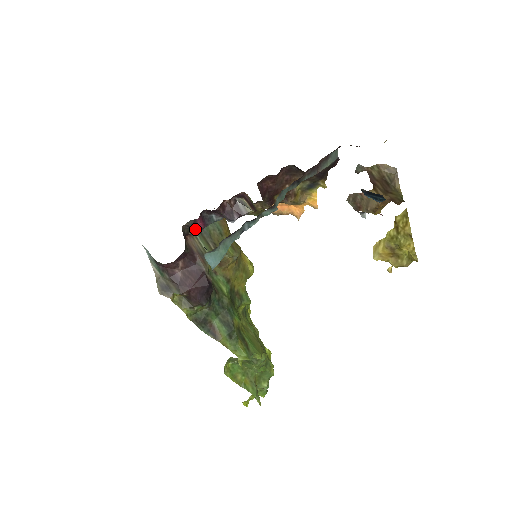
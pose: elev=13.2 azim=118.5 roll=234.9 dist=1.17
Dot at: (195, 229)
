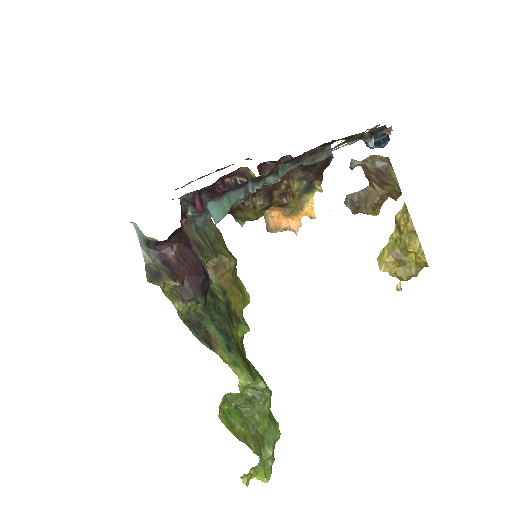
Dot at: (193, 210)
